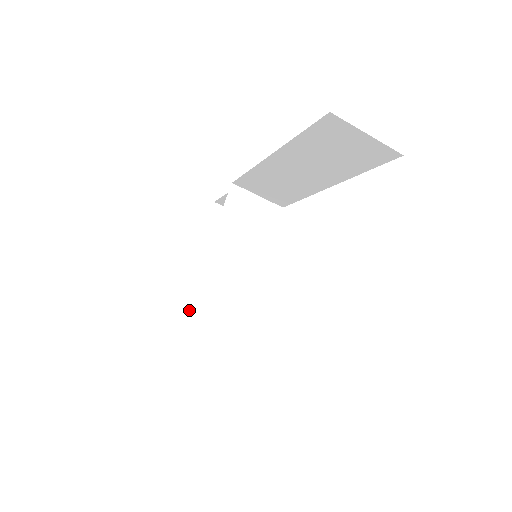
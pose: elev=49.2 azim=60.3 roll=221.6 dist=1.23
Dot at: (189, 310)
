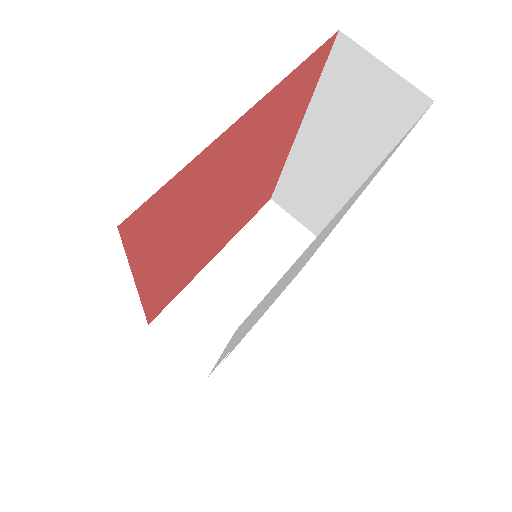
Dot at: (169, 310)
